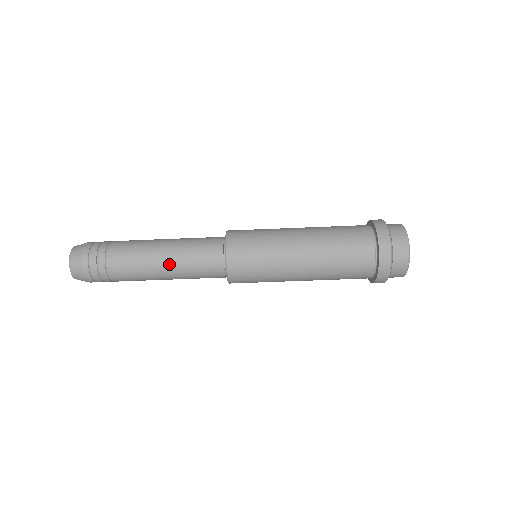
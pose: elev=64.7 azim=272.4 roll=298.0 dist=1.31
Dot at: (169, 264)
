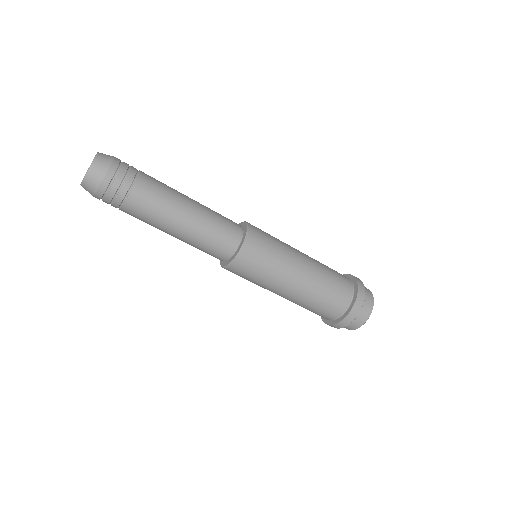
Dot at: (183, 233)
